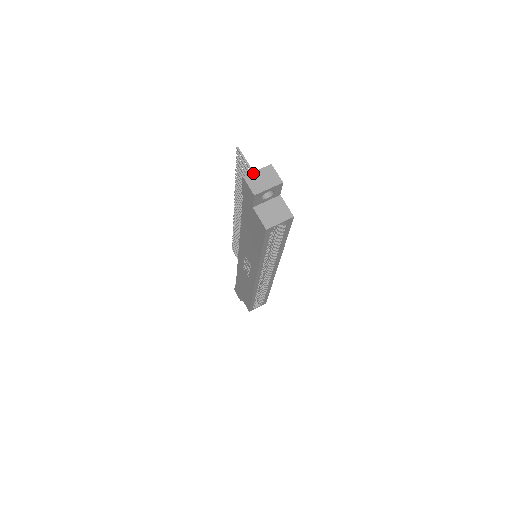
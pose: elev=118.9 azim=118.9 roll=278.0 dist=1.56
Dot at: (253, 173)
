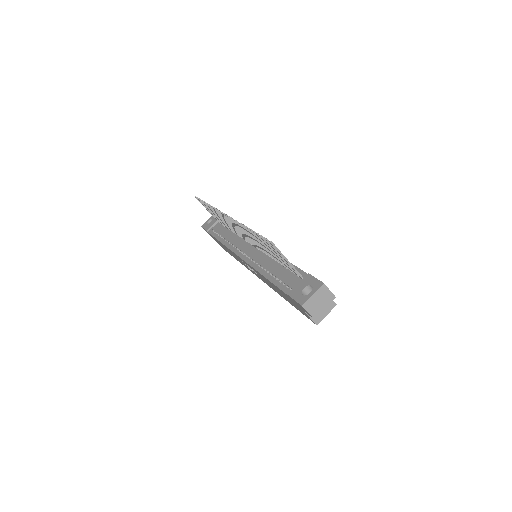
Dot at: (310, 299)
